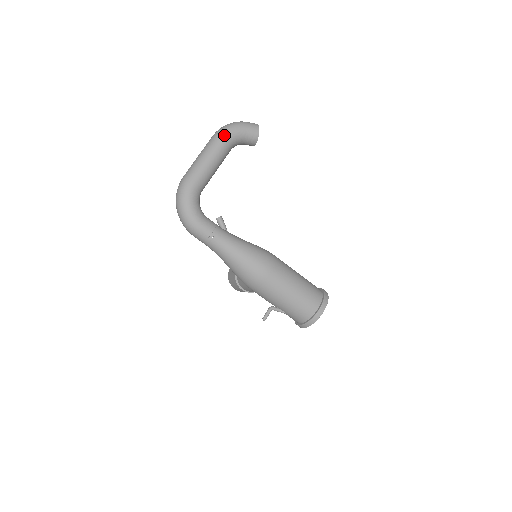
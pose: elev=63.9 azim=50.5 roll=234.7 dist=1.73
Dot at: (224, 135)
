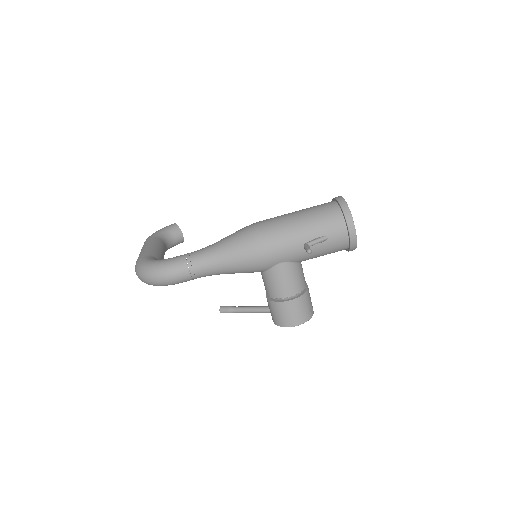
Dot at: (148, 238)
